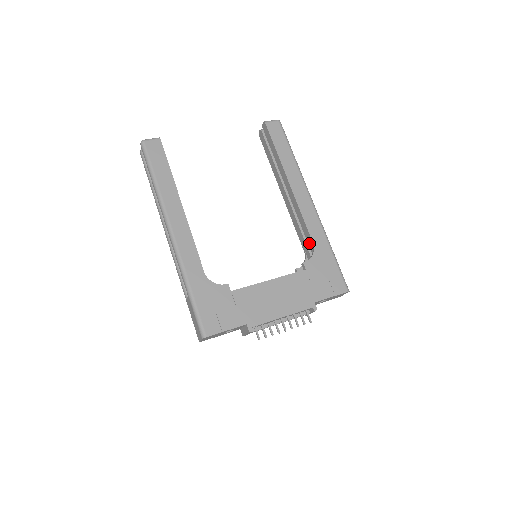
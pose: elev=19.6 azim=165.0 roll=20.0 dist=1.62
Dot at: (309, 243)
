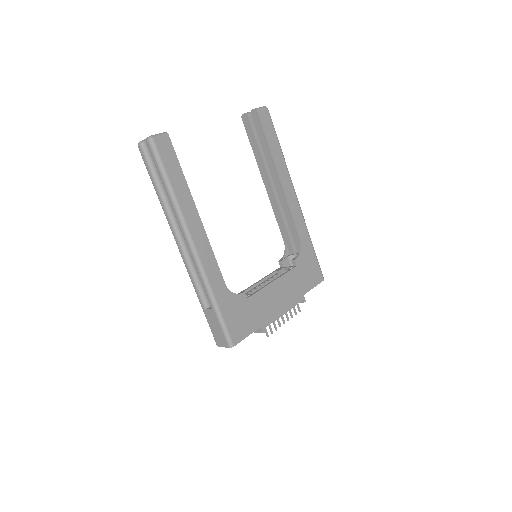
Dot at: (294, 238)
